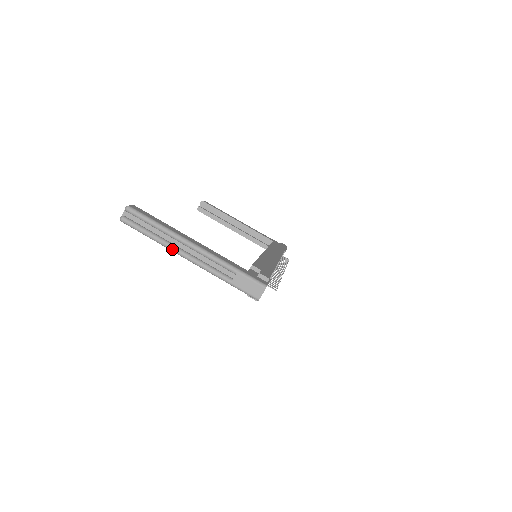
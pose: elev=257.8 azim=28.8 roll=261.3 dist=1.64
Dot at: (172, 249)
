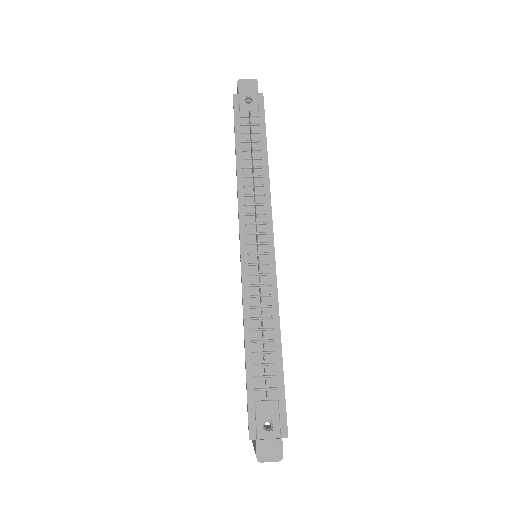
Dot at: occluded
